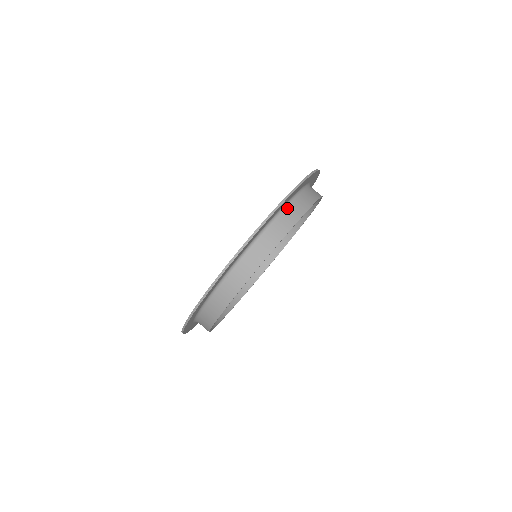
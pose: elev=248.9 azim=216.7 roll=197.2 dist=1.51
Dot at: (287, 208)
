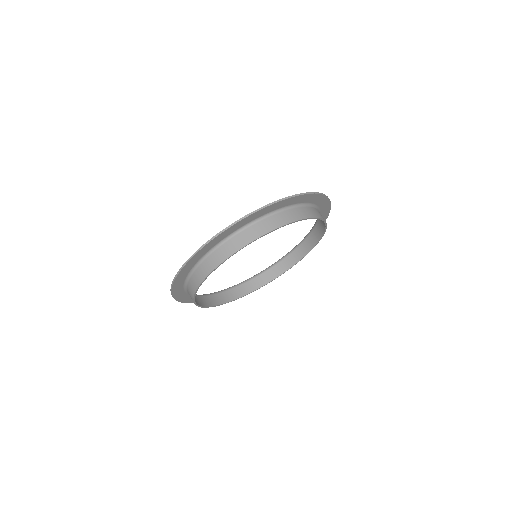
Dot at: (285, 211)
